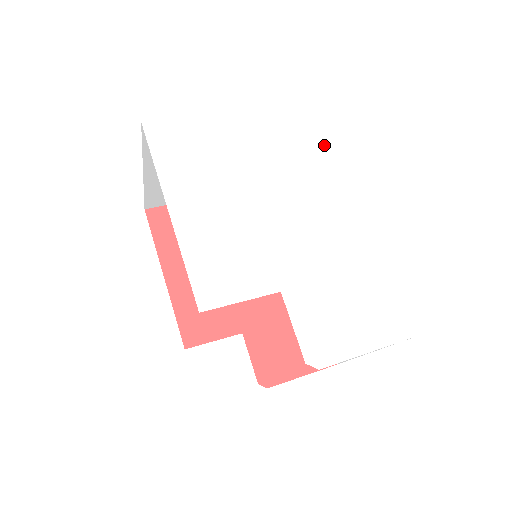
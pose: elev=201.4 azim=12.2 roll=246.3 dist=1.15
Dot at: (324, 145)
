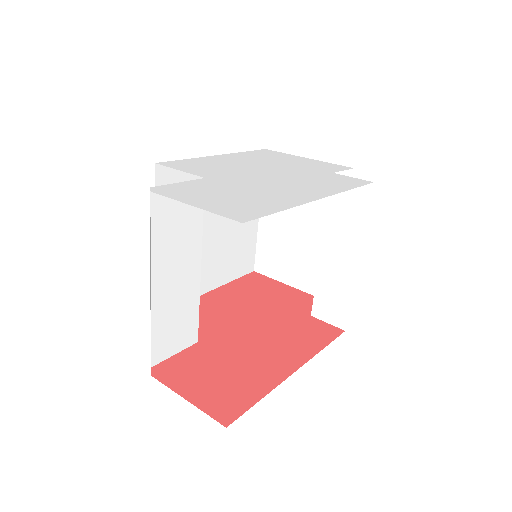
Dot at: (363, 181)
